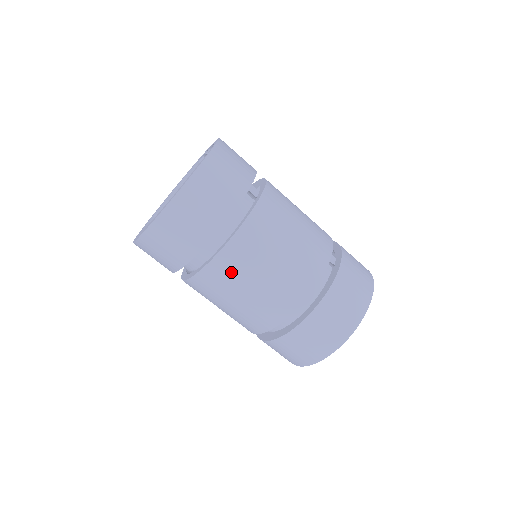
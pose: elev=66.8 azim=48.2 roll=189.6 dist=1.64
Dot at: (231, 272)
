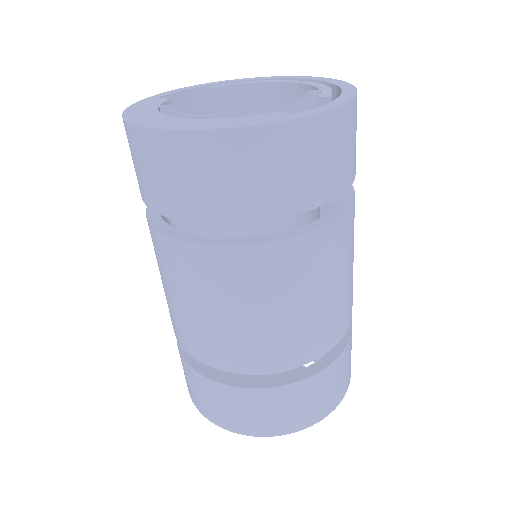
Dot at: (180, 270)
